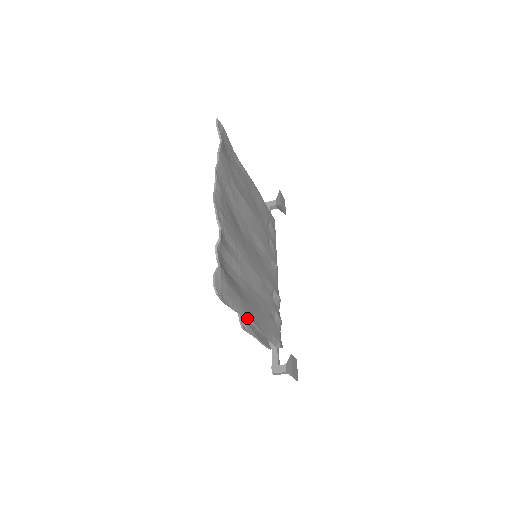
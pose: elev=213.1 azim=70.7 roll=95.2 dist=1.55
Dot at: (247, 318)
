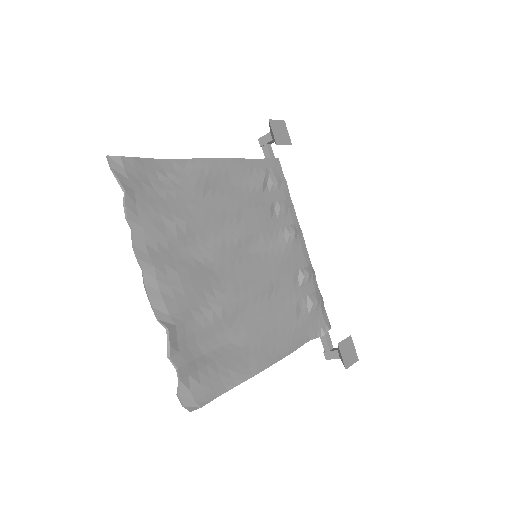
Dot at: (253, 376)
